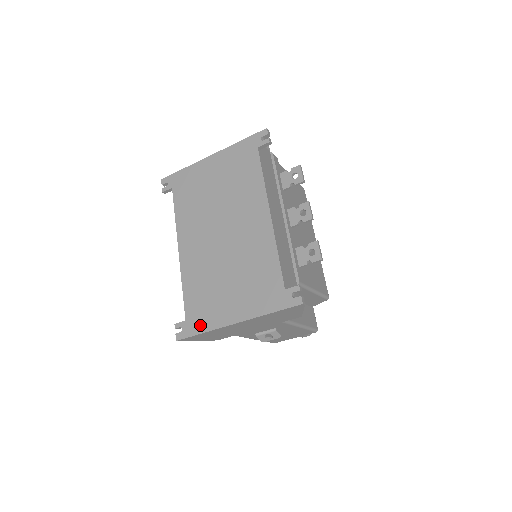
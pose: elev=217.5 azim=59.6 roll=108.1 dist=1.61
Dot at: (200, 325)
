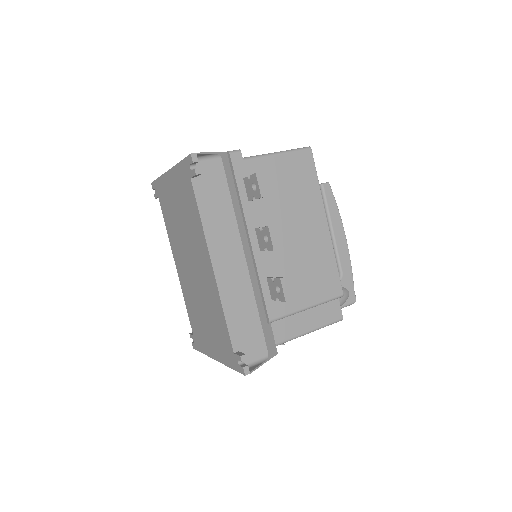
Dot at: (200, 346)
